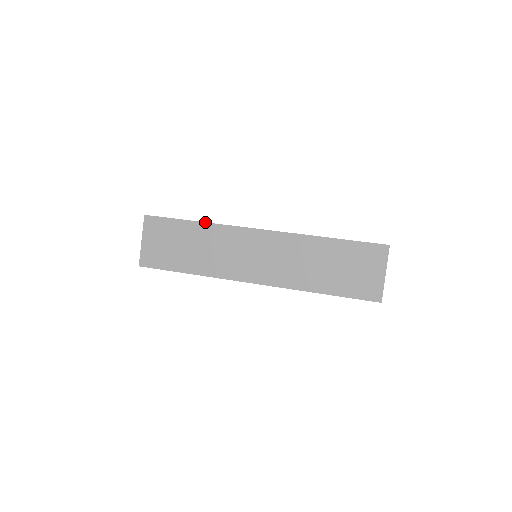
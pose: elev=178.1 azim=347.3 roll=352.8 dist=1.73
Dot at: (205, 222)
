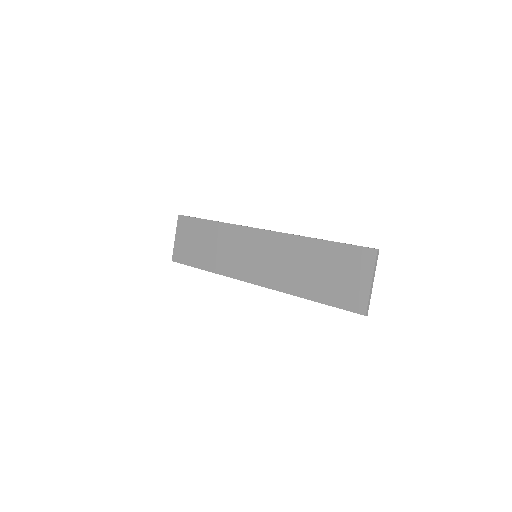
Dot at: occluded
